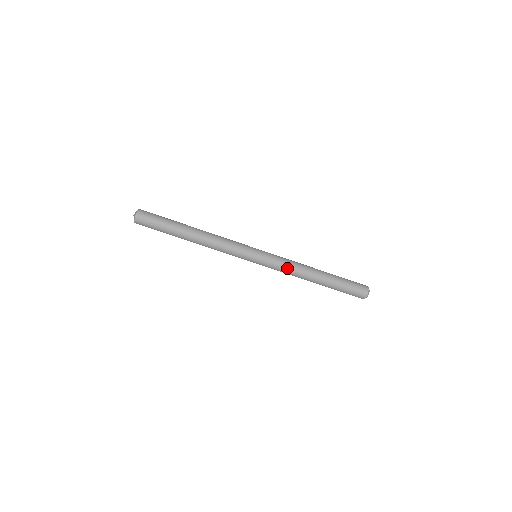
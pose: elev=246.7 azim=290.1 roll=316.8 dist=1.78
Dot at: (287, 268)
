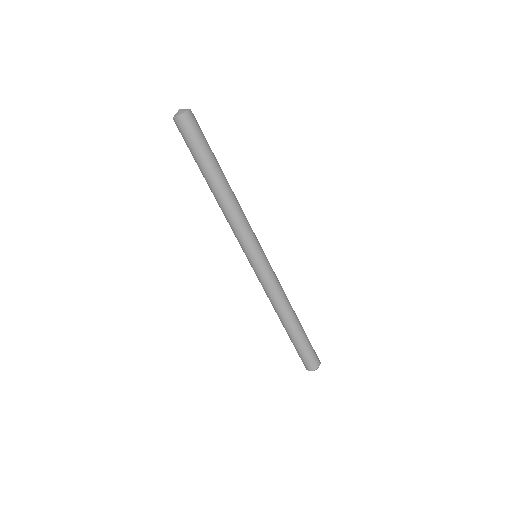
Dot at: (271, 293)
